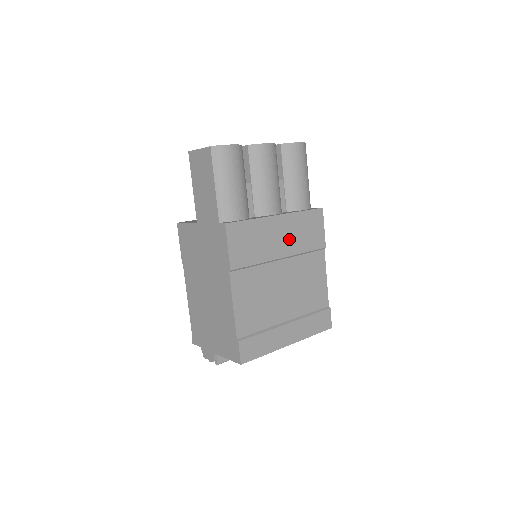
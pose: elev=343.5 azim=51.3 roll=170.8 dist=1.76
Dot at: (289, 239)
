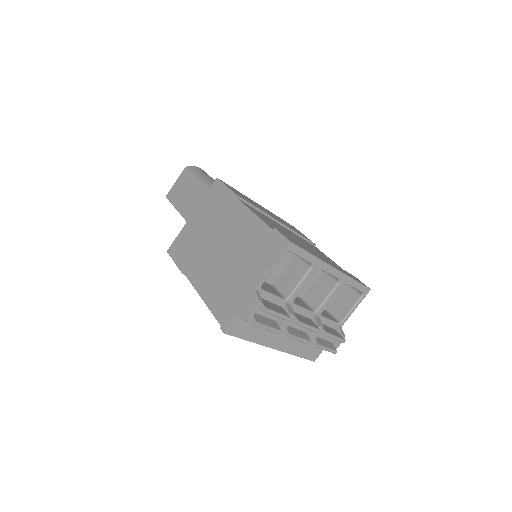
Dot at: (278, 219)
